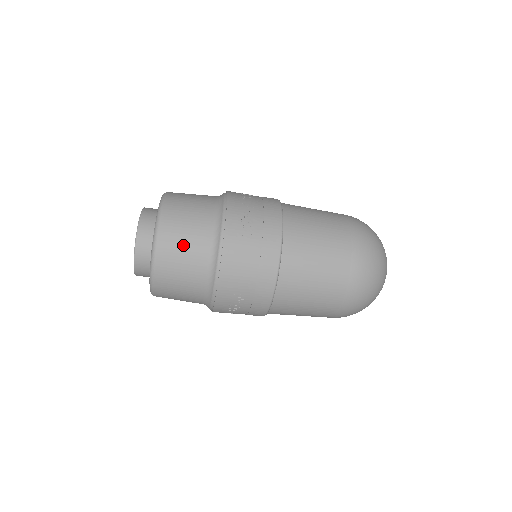
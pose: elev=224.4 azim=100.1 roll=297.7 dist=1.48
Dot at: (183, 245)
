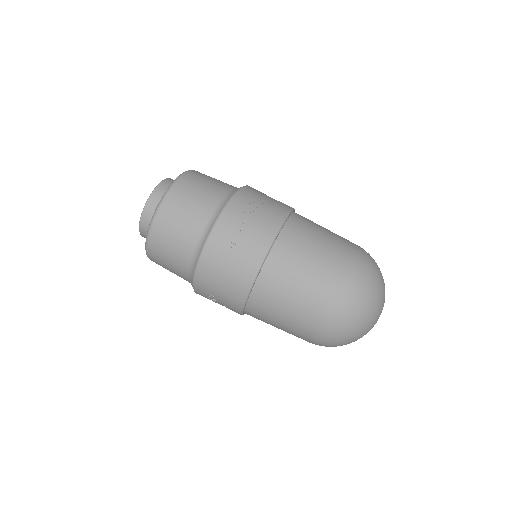
Dot at: occluded
